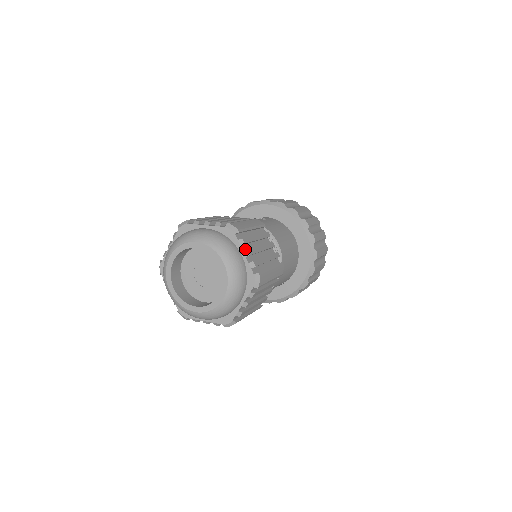
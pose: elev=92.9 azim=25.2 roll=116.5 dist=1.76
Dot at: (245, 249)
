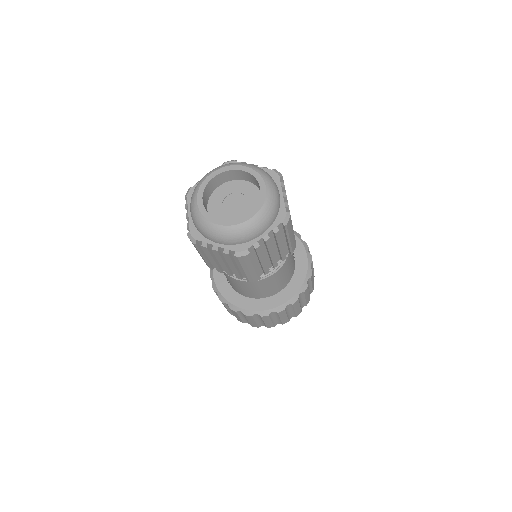
Dot at: occluded
